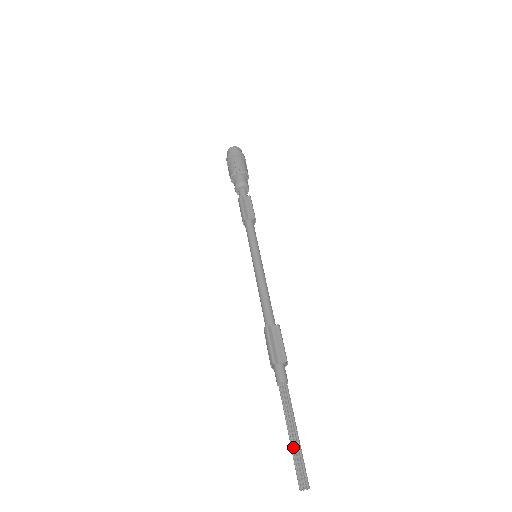
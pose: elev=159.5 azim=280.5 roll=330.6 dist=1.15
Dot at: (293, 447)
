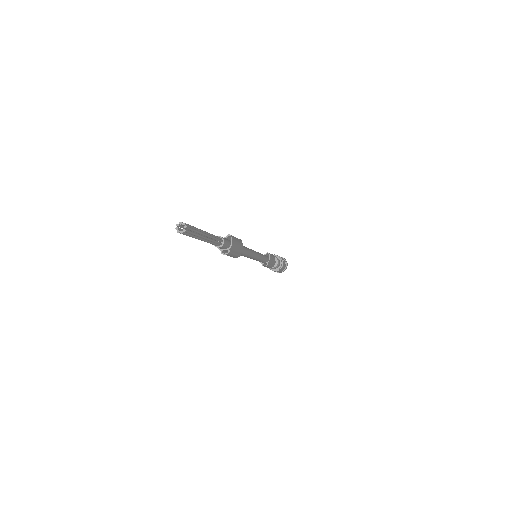
Dot at: occluded
